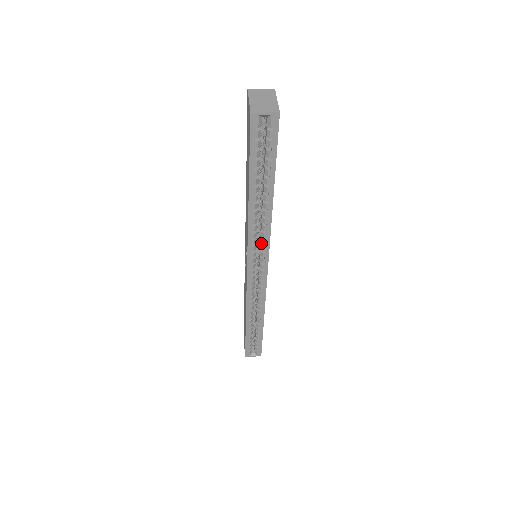
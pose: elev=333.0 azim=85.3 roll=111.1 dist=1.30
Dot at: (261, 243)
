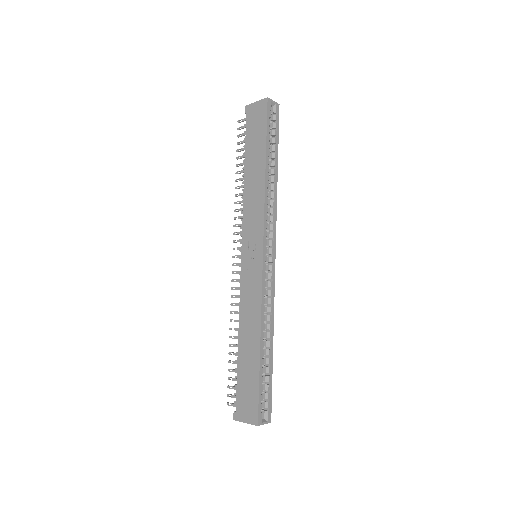
Dot at: (269, 224)
